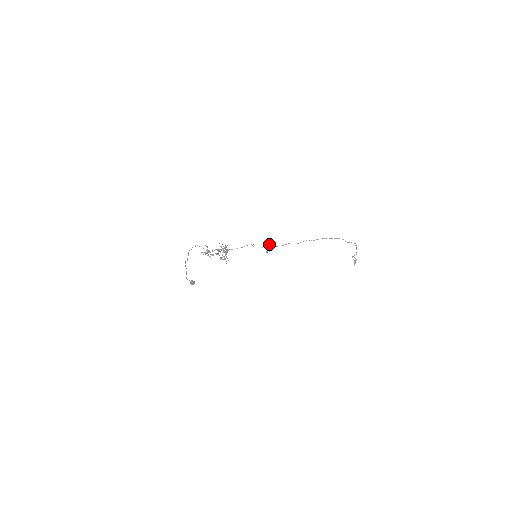
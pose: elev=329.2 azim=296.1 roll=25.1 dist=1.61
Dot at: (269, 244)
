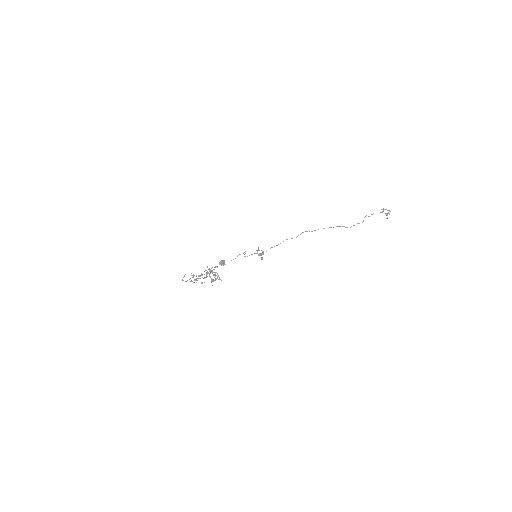
Dot at: occluded
